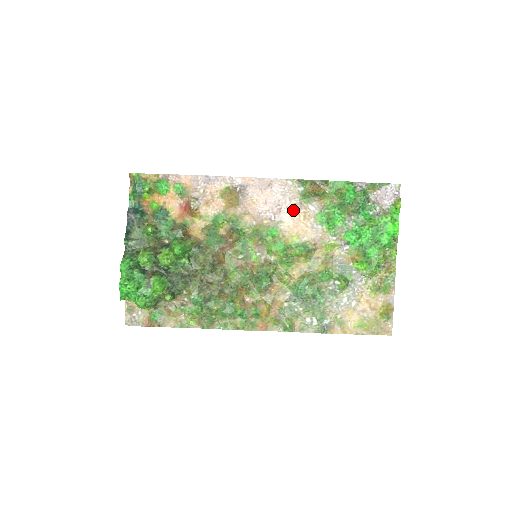
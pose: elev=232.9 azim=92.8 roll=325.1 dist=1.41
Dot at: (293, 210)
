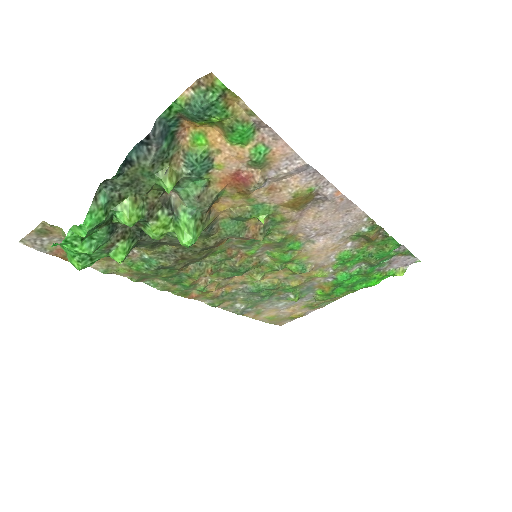
Dot at: (335, 240)
